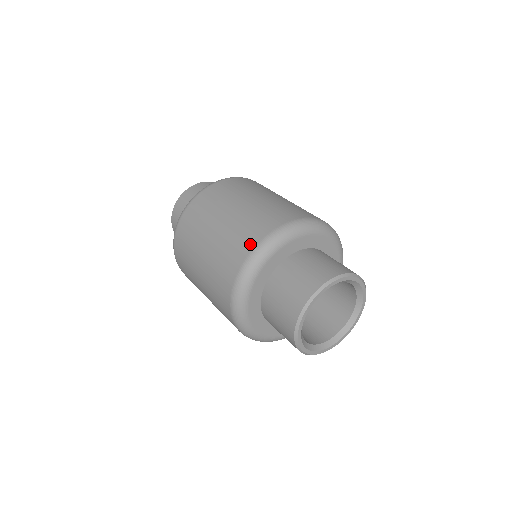
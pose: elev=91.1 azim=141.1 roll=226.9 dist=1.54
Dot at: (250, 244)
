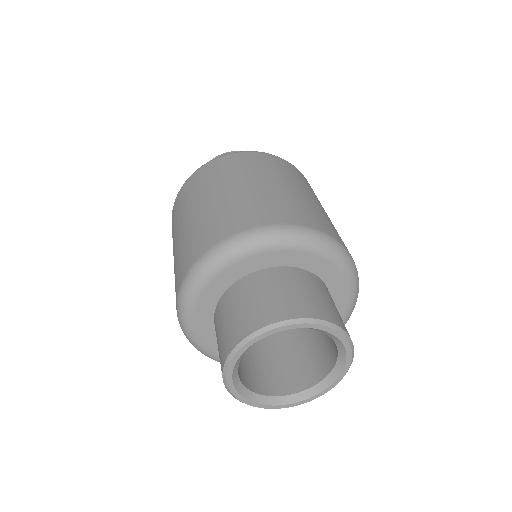
Dot at: (275, 218)
